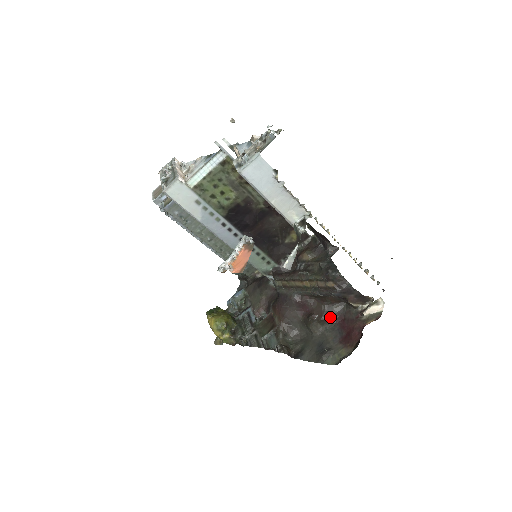
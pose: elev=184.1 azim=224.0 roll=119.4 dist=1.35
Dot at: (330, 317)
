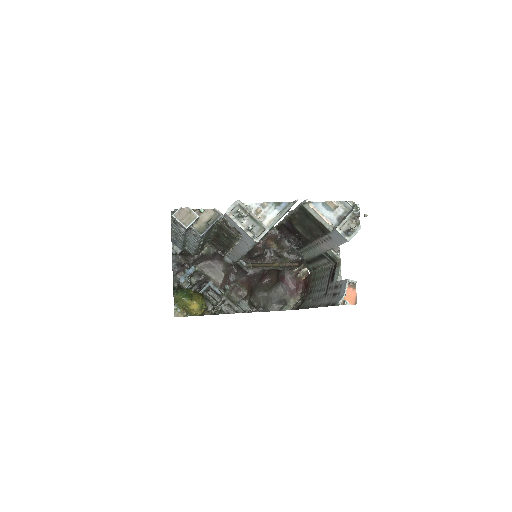
Dot at: (279, 279)
